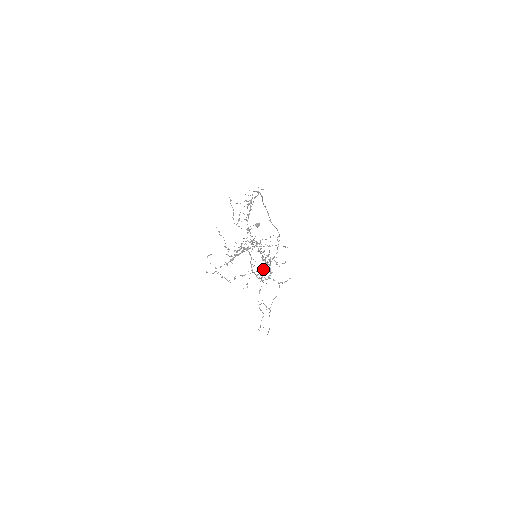
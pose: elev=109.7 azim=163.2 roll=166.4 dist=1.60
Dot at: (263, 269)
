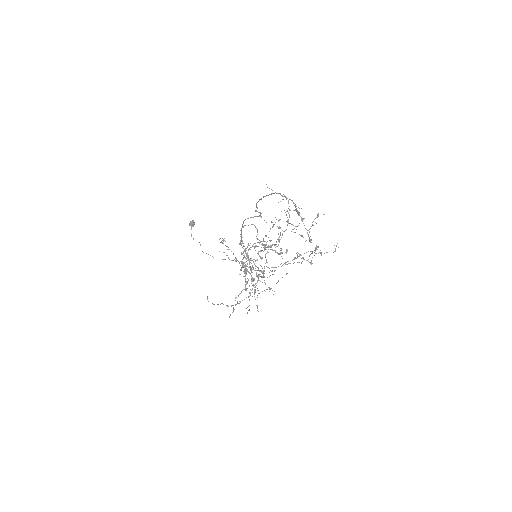
Dot at: (285, 262)
